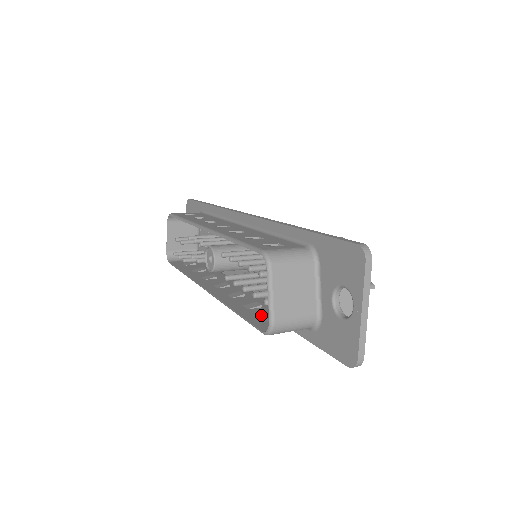
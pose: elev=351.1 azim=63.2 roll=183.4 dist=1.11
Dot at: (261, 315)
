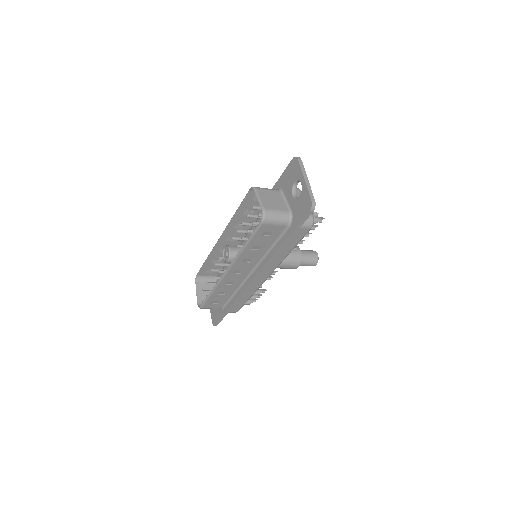
Dot at: (261, 237)
